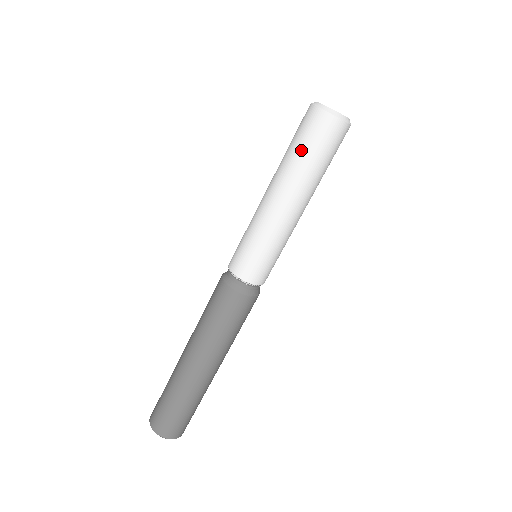
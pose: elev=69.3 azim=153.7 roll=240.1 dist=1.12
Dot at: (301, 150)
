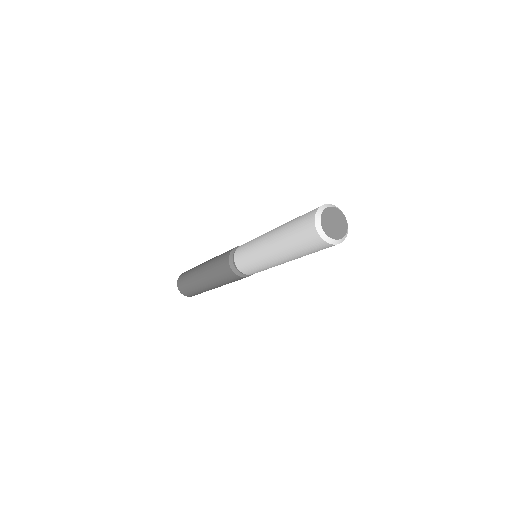
Dot at: (304, 251)
